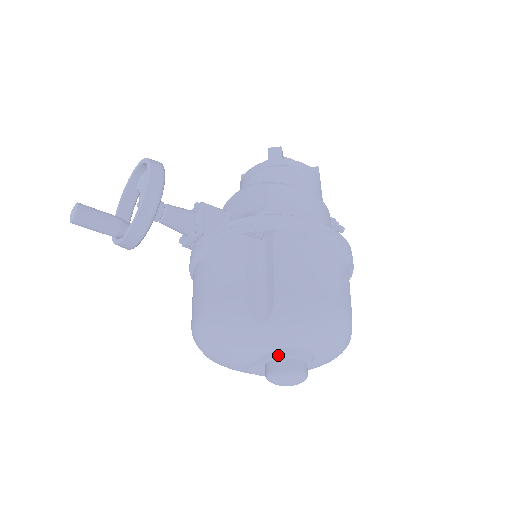
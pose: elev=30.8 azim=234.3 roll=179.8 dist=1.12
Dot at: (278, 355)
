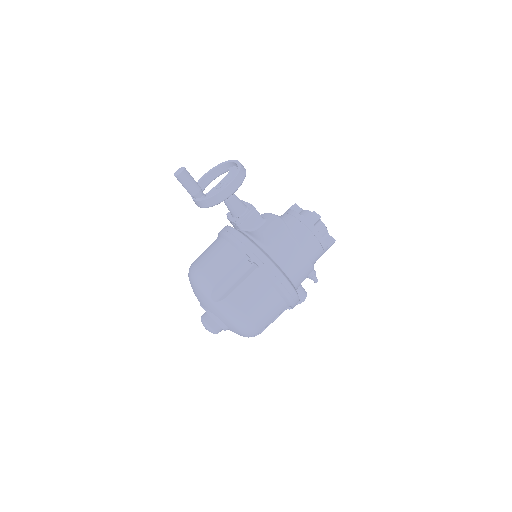
Dot at: (211, 316)
